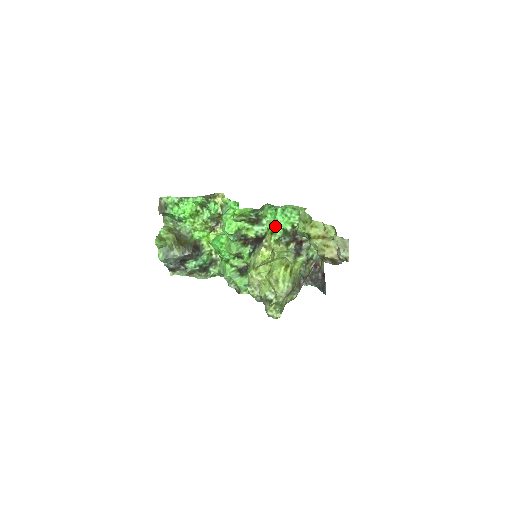
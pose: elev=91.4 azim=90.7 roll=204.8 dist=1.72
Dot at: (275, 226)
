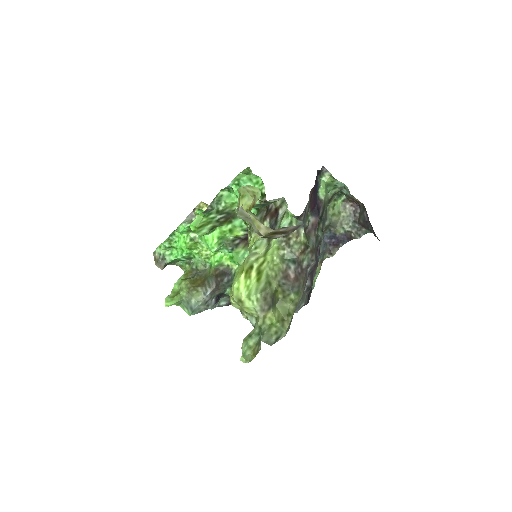
Dot at: occluded
